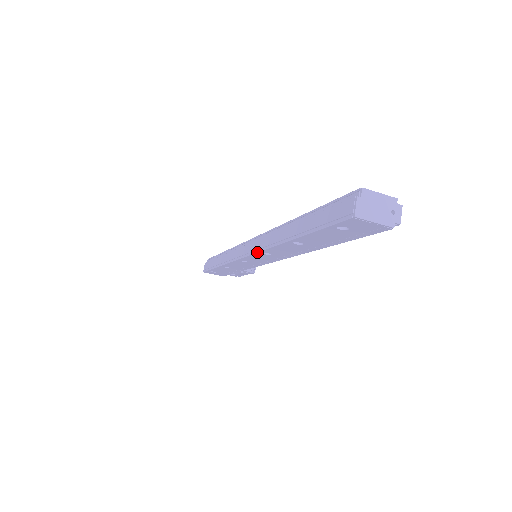
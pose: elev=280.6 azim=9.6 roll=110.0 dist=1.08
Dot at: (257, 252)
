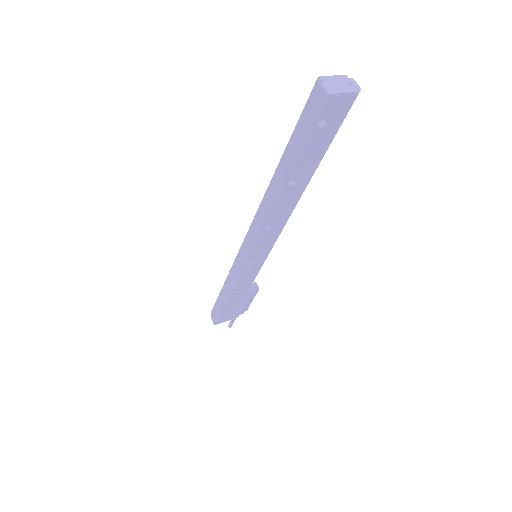
Dot at: (260, 232)
